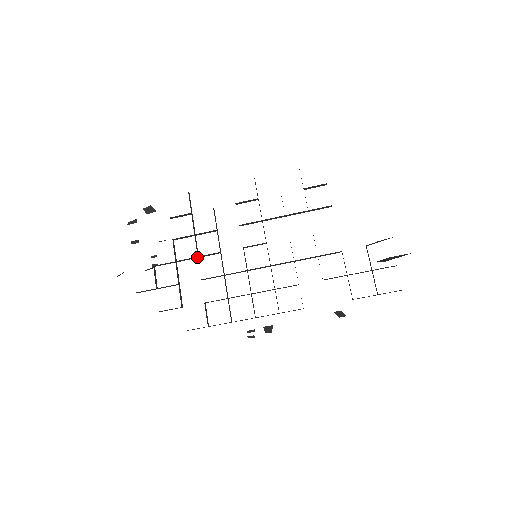
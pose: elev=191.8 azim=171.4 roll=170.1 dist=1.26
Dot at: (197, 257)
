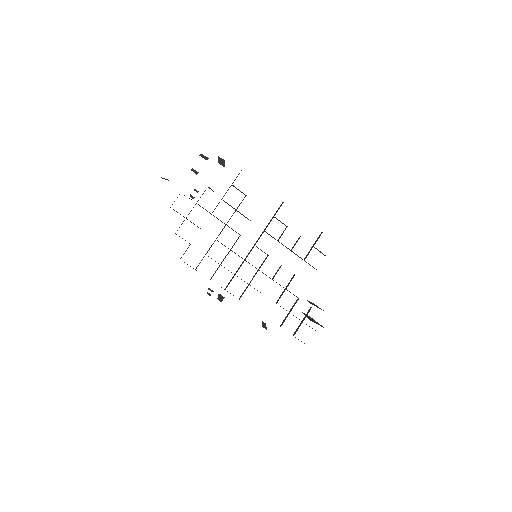
Dot at: (226, 224)
